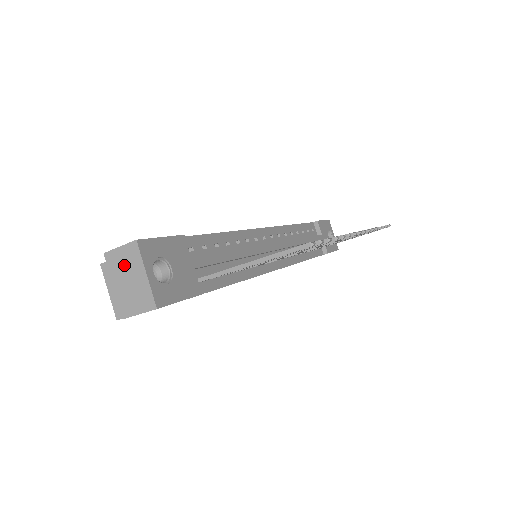
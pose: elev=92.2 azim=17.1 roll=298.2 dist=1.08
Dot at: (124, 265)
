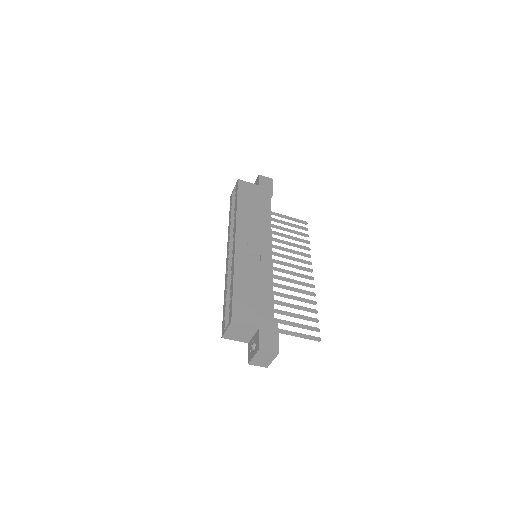
Dot at: (266, 355)
